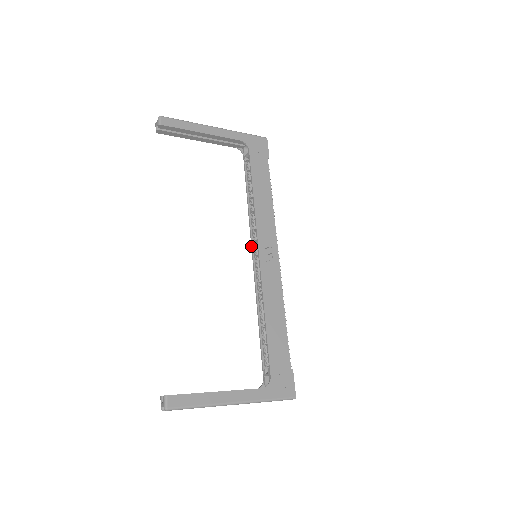
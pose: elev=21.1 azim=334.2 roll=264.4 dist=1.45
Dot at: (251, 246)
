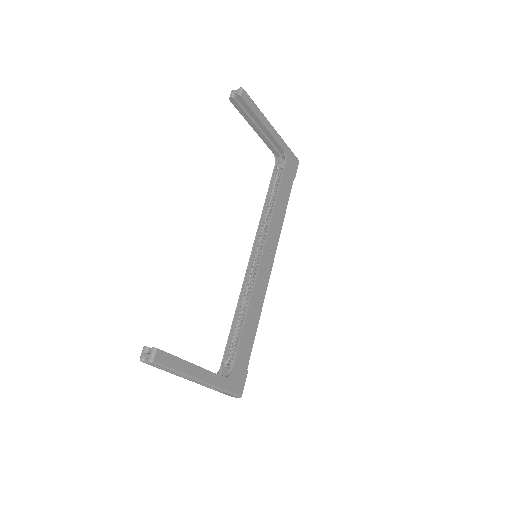
Dot at: (253, 245)
